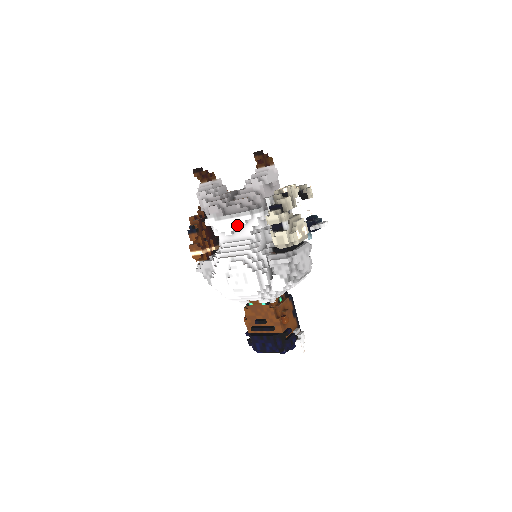
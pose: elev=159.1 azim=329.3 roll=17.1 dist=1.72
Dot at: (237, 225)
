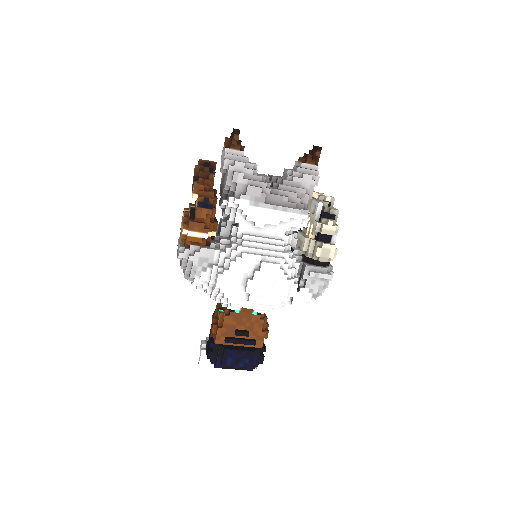
Dot at: (277, 220)
